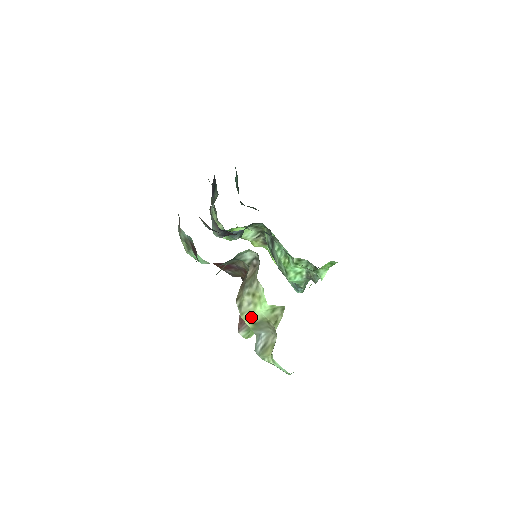
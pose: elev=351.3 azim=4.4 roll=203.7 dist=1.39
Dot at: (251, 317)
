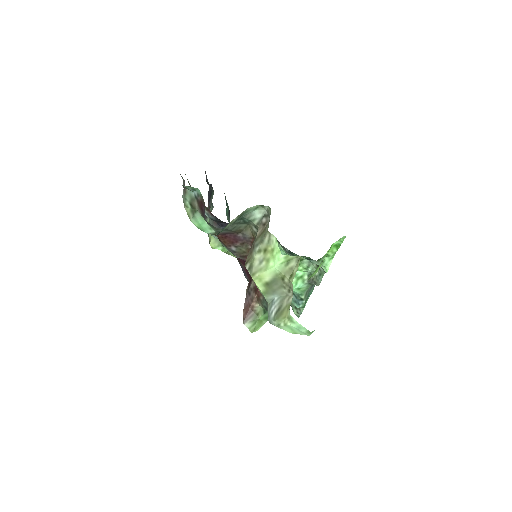
Dot at: (263, 276)
